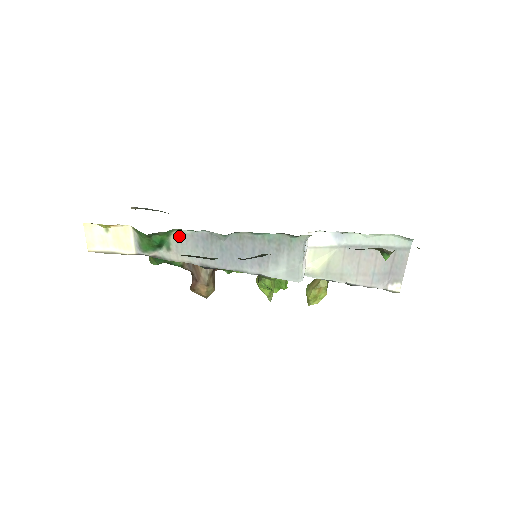
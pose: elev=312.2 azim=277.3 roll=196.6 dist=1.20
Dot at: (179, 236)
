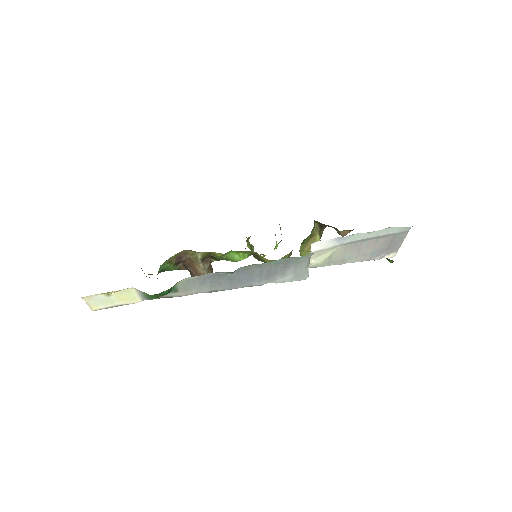
Dot at: (185, 282)
